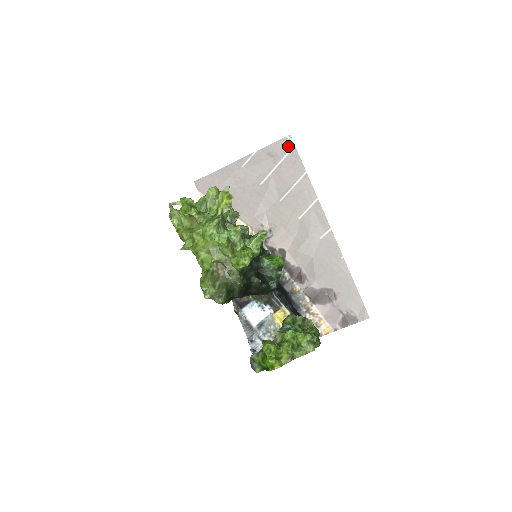
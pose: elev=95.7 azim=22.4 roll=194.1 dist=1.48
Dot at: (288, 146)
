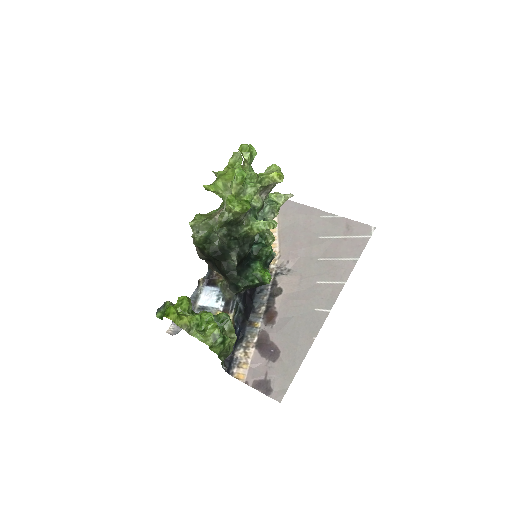
Dot at: (366, 233)
